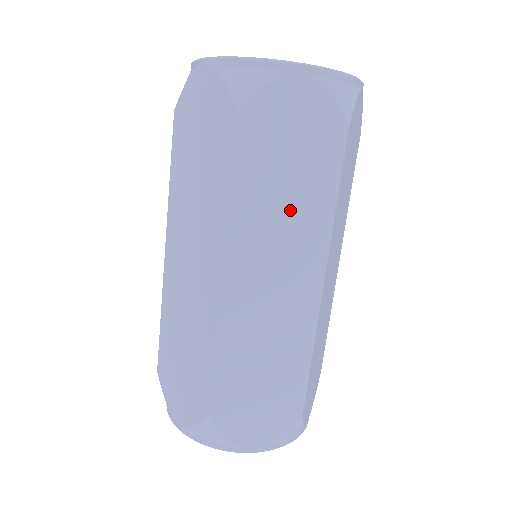
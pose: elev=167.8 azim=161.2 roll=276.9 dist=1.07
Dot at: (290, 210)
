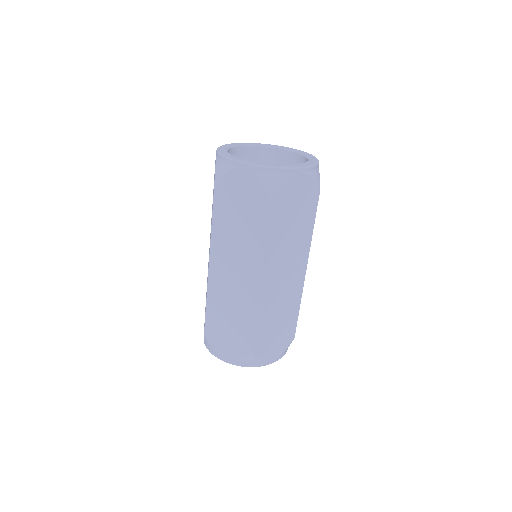
Dot at: (293, 240)
